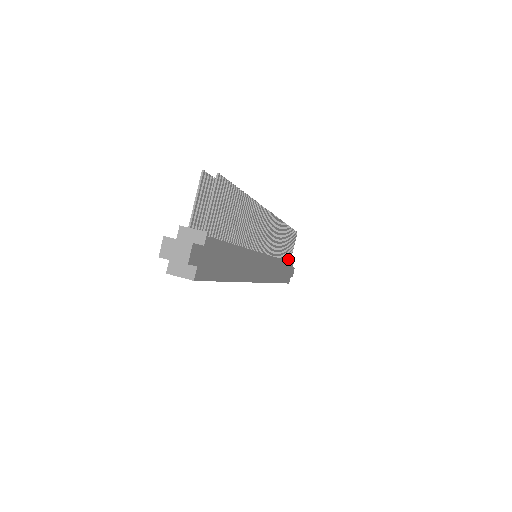
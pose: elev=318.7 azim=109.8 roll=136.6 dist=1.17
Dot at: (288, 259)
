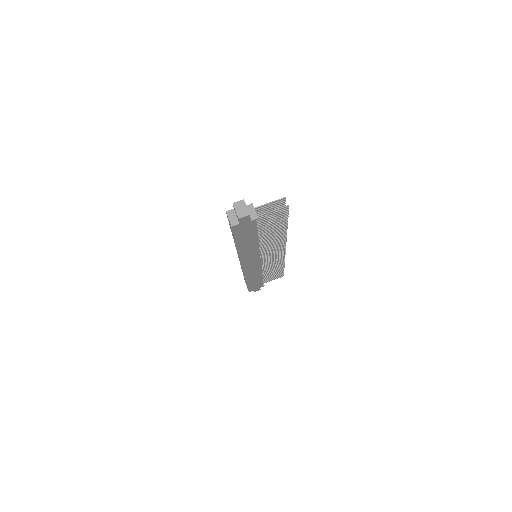
Dot at: (264, 281)
